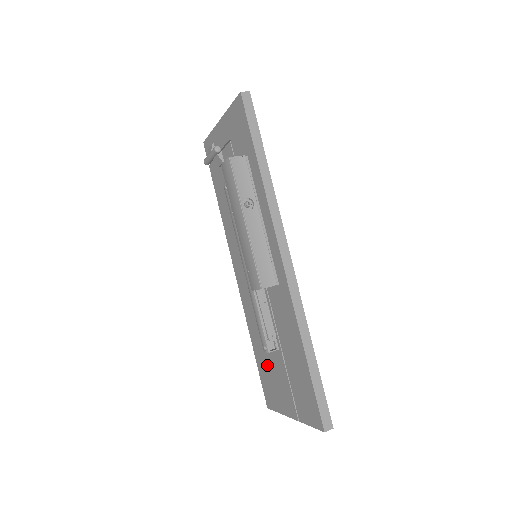
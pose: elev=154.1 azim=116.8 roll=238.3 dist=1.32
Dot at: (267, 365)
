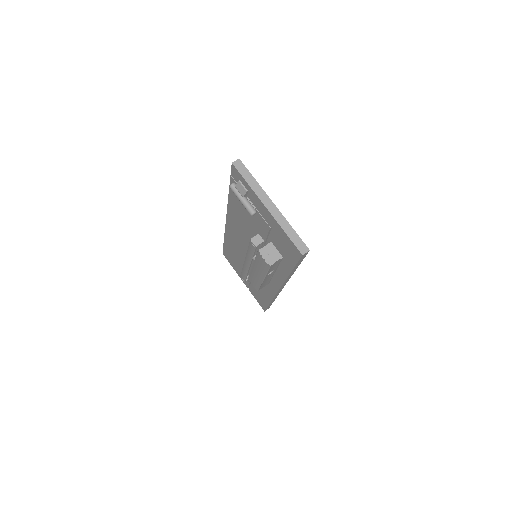
Dot at: (234, 259)
